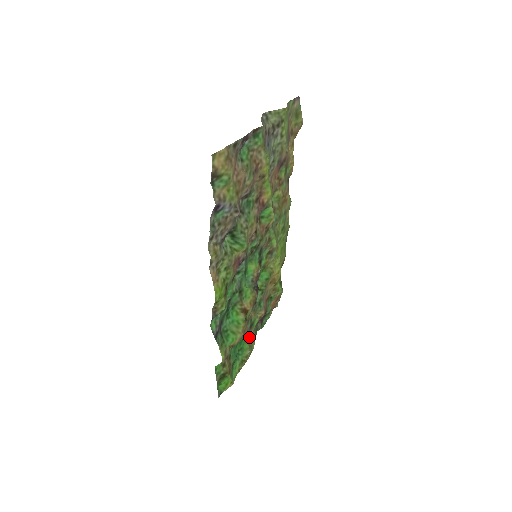
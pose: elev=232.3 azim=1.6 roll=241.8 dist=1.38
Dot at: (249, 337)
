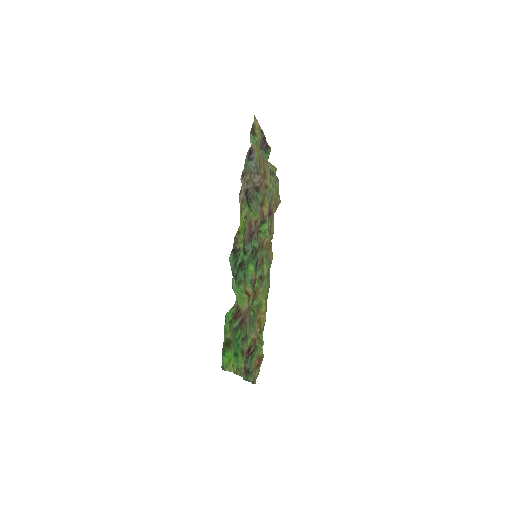
Dot at: (242, 356)
